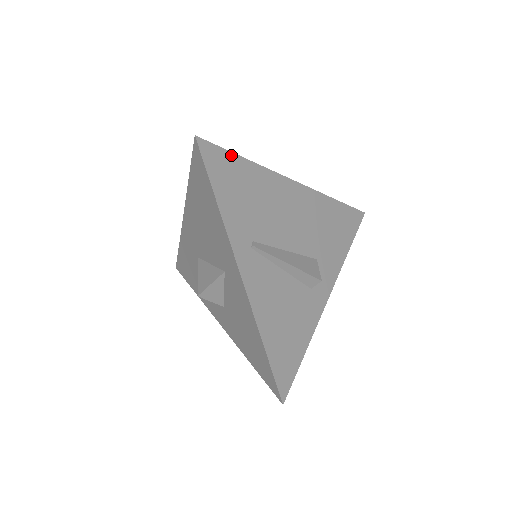
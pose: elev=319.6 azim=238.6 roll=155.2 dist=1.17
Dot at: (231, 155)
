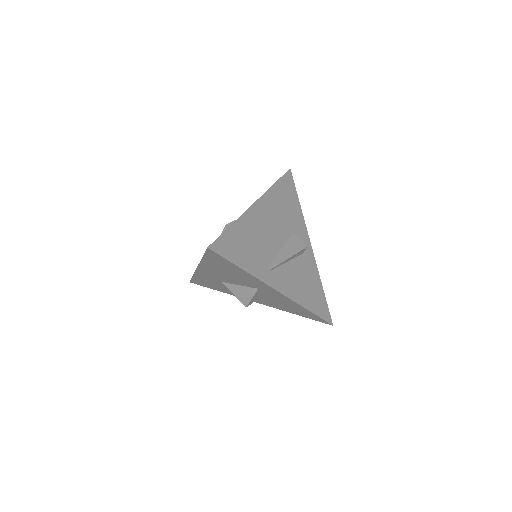
Dot at: (226, 233)
